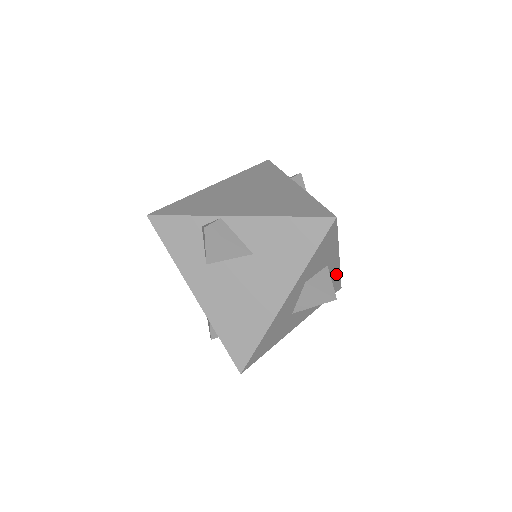
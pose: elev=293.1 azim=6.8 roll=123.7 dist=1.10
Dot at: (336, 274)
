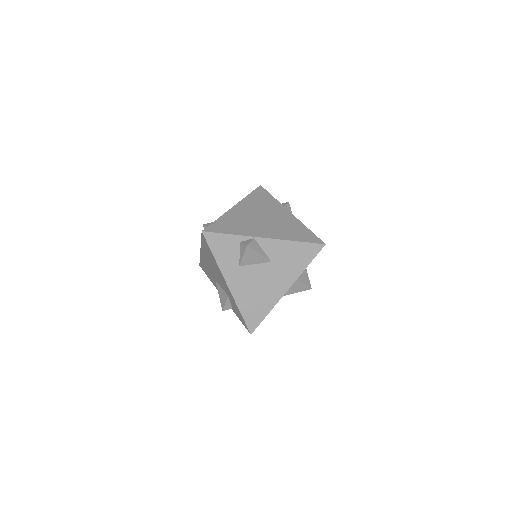
Dot at: occluded
